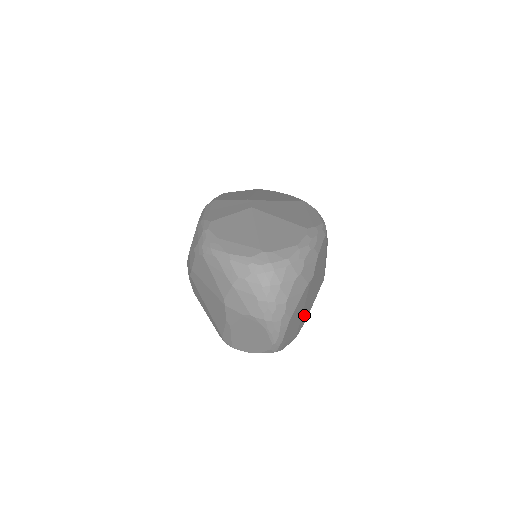
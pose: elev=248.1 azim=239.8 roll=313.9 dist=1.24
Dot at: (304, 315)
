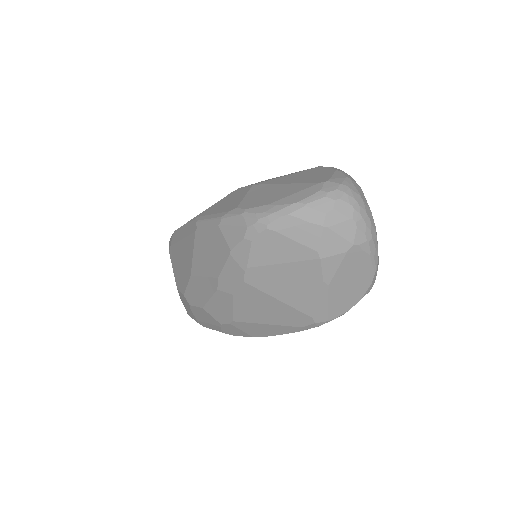
Dot at: occluded
